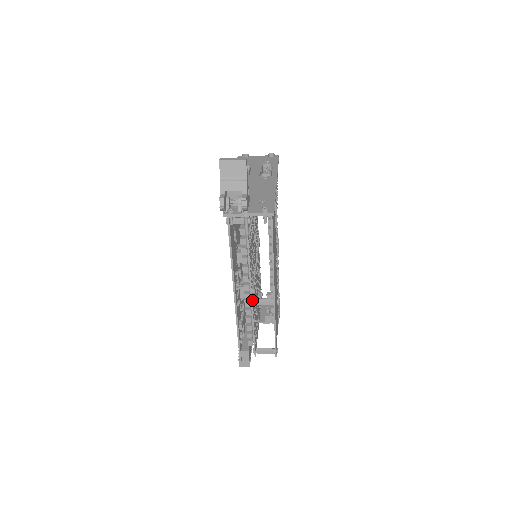
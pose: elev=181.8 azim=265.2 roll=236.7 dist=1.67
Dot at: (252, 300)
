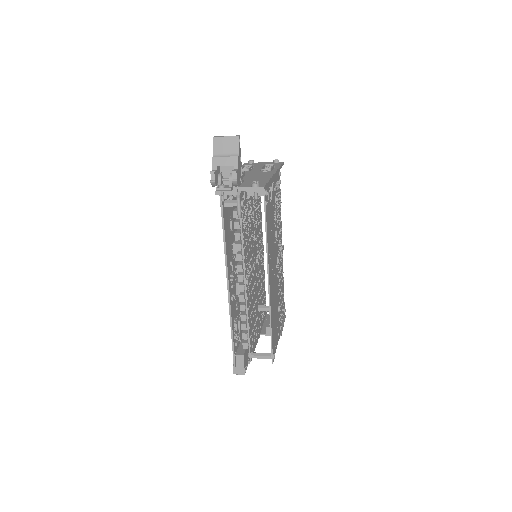
Dot at: (246, 293)
